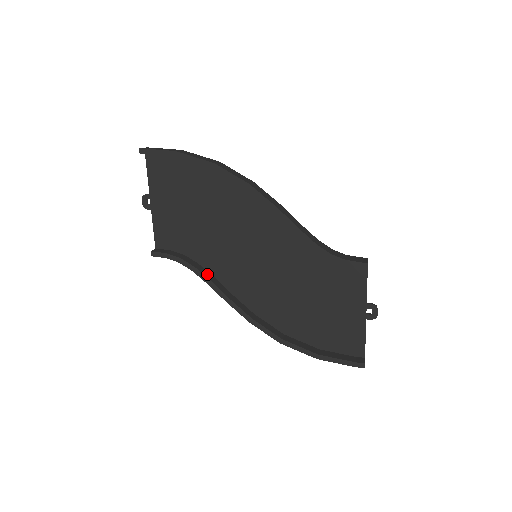
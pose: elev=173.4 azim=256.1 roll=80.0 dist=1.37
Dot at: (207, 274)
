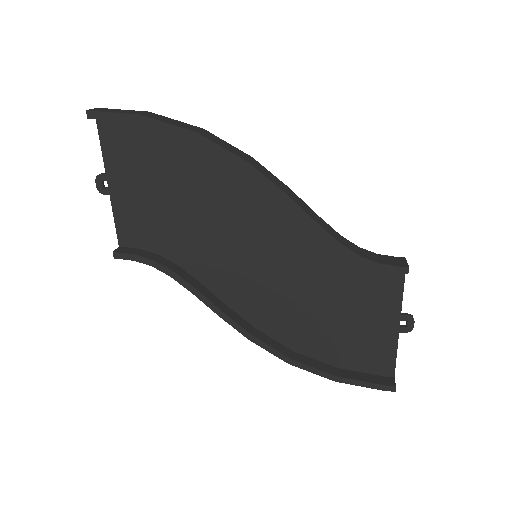
Dot at: (191, 280)
